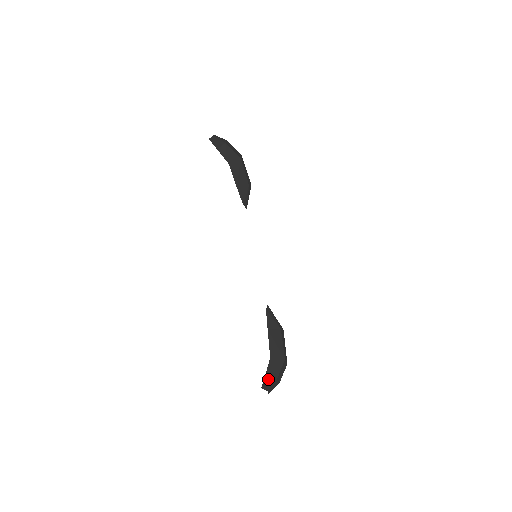
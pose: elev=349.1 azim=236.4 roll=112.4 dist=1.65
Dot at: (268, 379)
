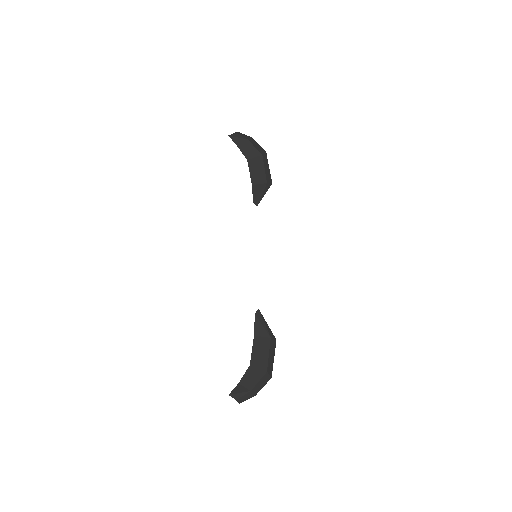
Dot at: (240, 388)
